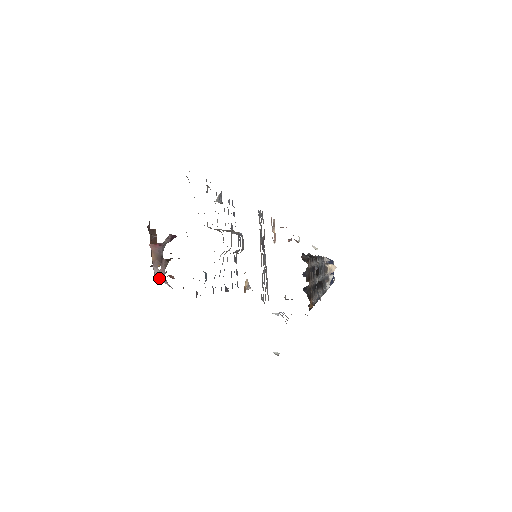
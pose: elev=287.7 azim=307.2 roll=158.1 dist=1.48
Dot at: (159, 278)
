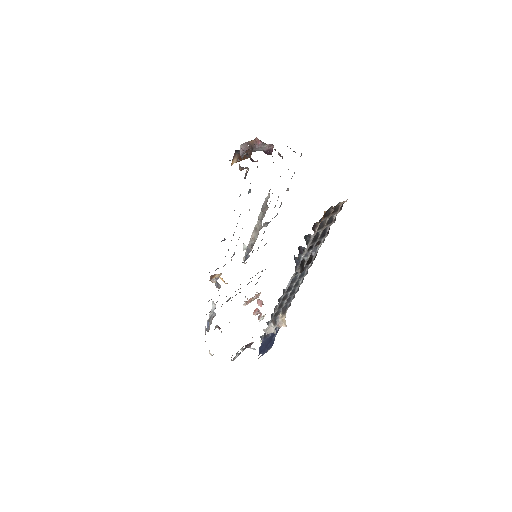
Dot at: (241, 148)
